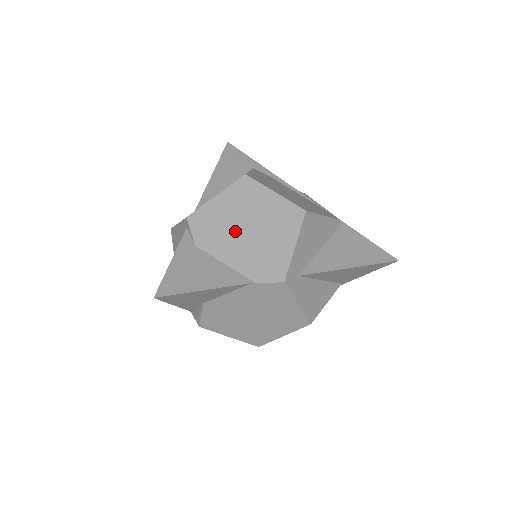
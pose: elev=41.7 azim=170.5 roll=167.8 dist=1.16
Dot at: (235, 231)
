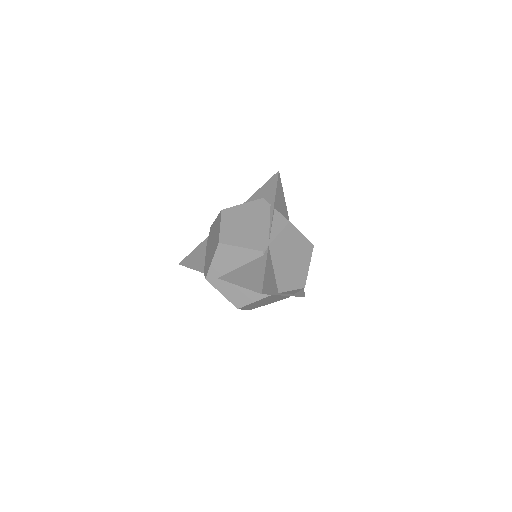
Dot at: (211, 242)
